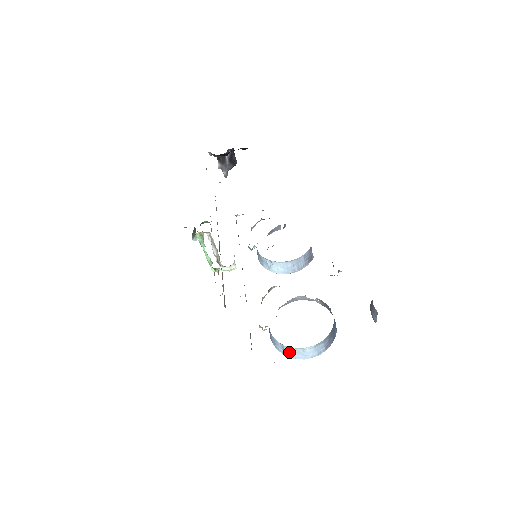
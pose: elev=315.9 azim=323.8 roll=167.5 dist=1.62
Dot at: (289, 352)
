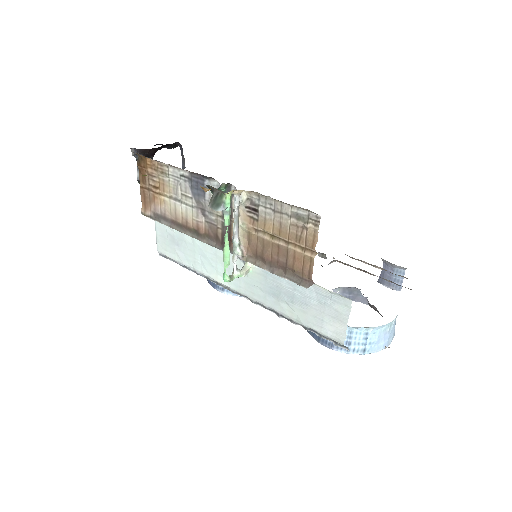
Dot at: (374, 342)
